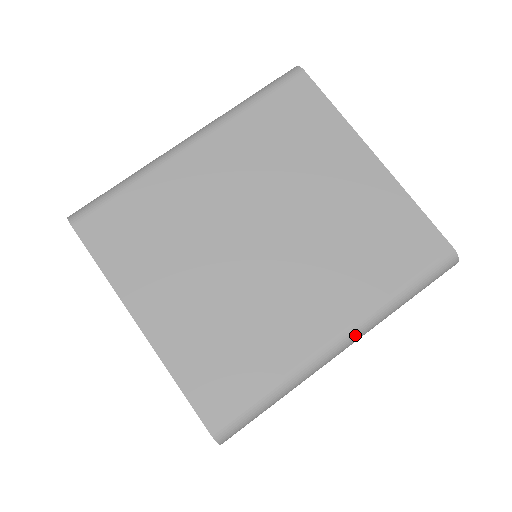
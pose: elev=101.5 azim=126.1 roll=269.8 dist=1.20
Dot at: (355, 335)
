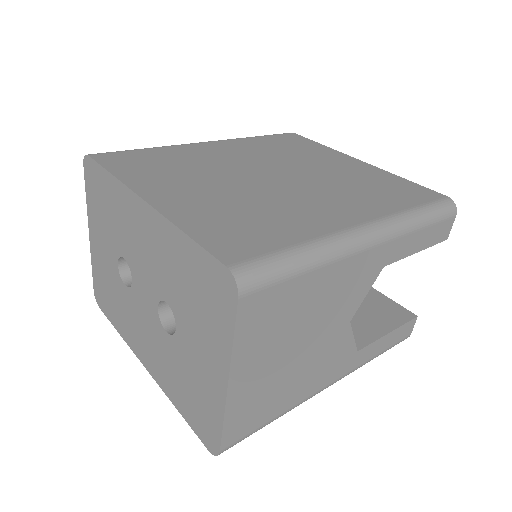
Dot at: (380, 229)
